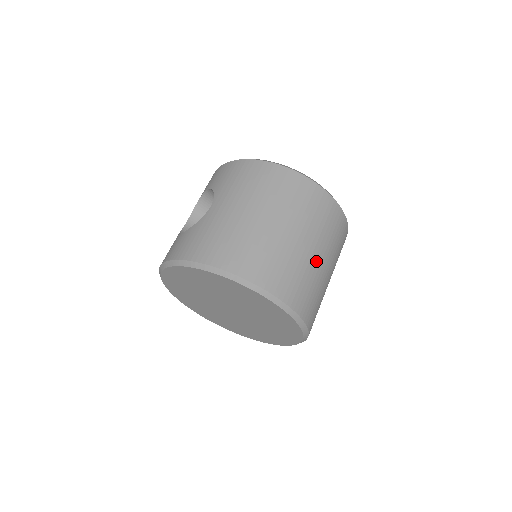
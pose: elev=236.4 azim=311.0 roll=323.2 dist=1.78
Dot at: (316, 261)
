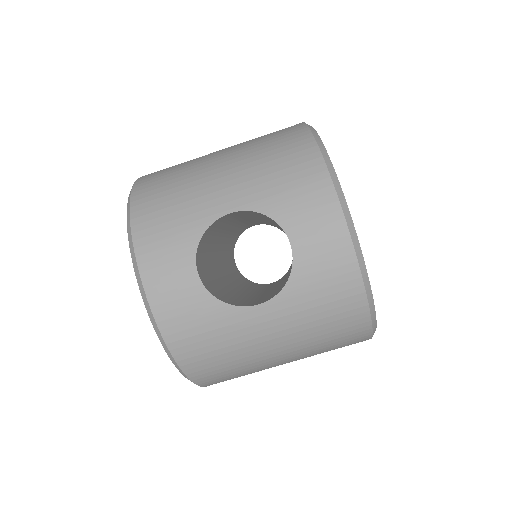
Dot at: occluded
